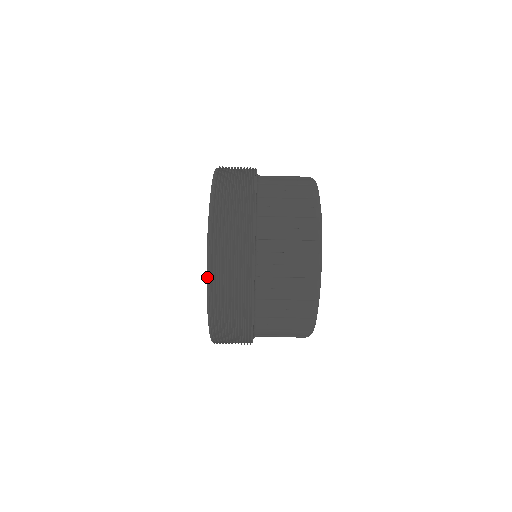
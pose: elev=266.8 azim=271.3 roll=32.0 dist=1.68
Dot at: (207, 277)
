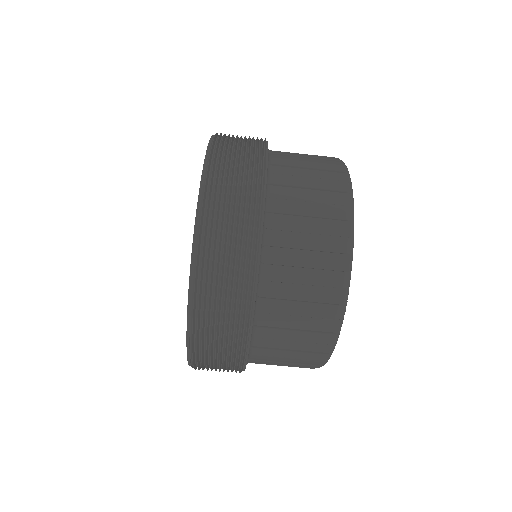
Dot at: (188, 363)
